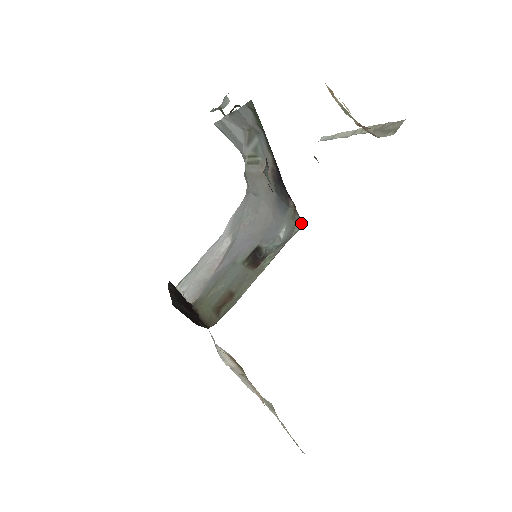
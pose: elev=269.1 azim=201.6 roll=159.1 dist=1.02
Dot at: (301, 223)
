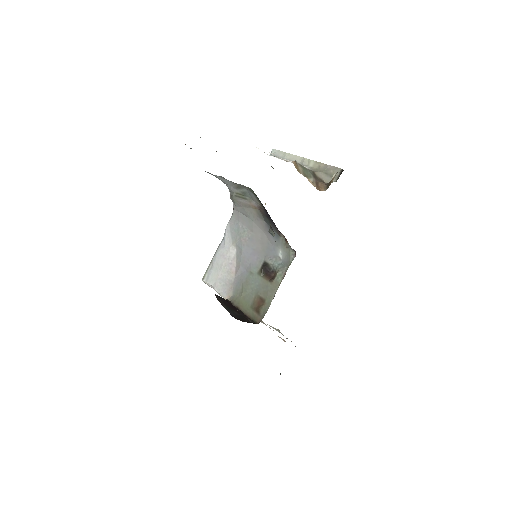
Dot at: (294, 252)
